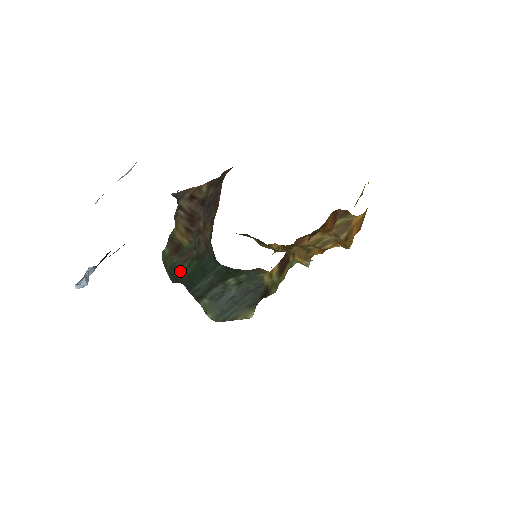
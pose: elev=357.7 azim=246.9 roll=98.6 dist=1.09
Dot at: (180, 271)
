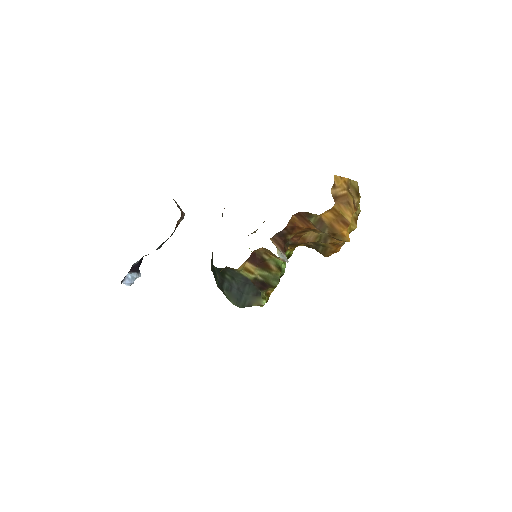
Dot at: (212, 271)
